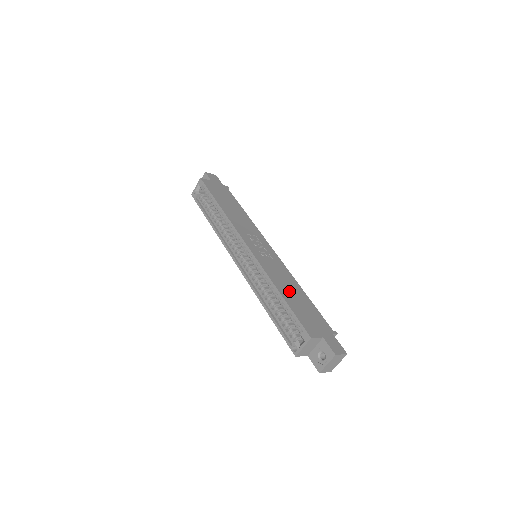
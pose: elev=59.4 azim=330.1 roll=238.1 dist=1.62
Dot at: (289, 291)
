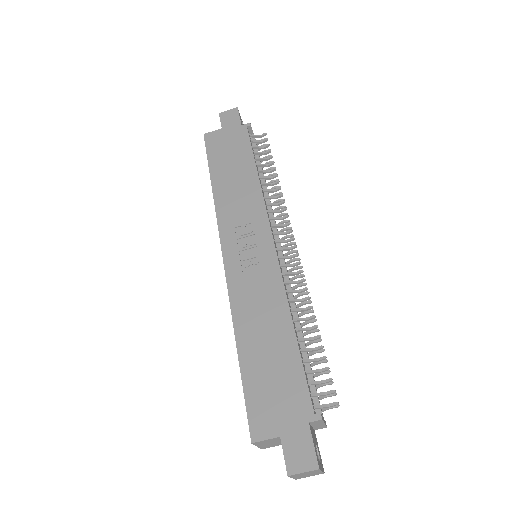
Dot at: (259, 338)
